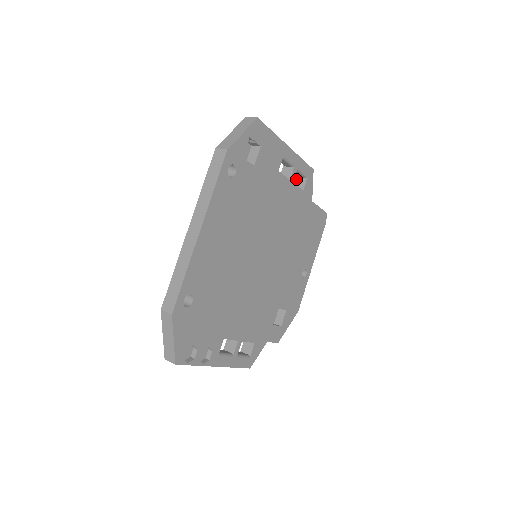
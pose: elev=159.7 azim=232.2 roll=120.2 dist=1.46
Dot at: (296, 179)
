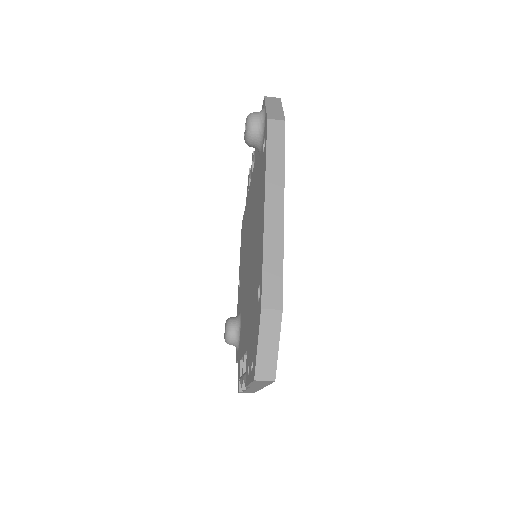
Dot at: (249, 181)
